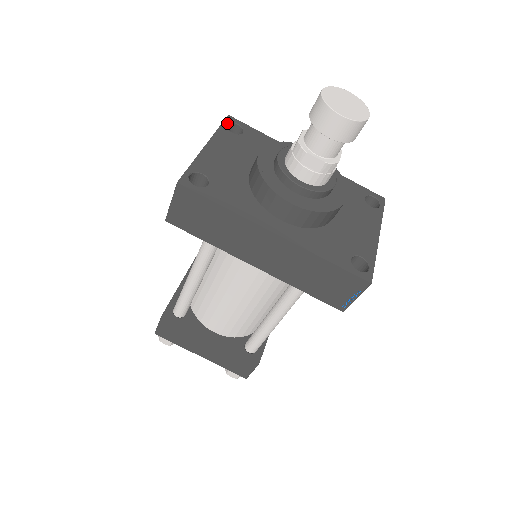
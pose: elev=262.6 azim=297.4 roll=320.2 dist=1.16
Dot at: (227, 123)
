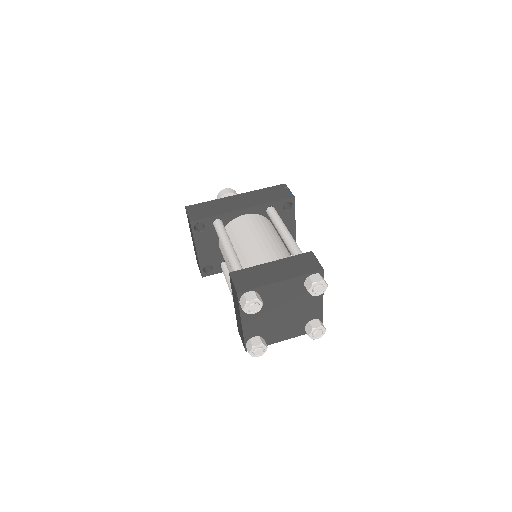
Dot at: occluded
